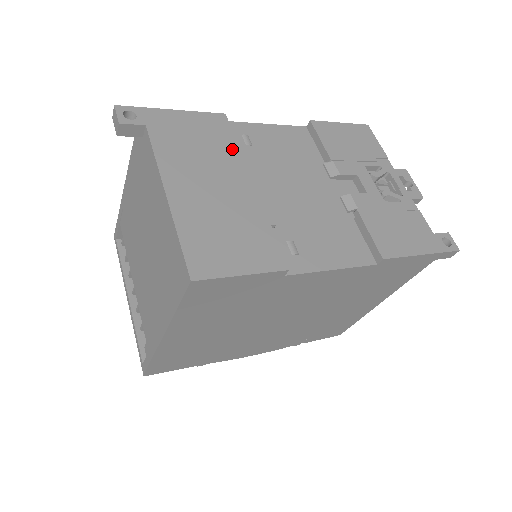
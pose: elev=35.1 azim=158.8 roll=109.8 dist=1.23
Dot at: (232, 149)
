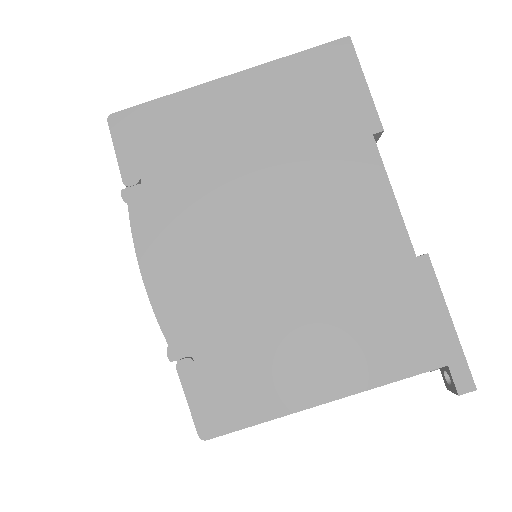
Dot at: occluded
